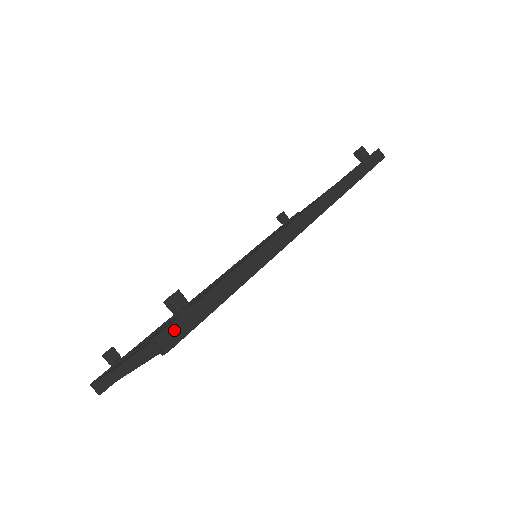
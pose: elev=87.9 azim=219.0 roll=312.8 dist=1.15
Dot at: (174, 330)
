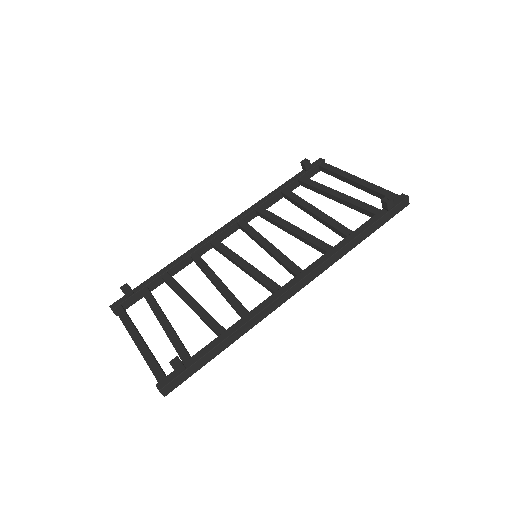
Dot at: (172, 385)
